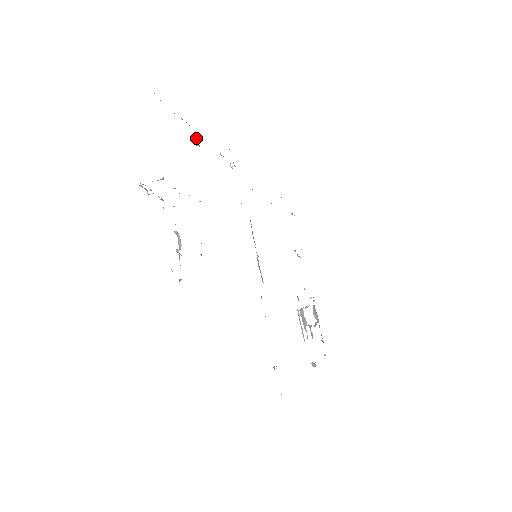
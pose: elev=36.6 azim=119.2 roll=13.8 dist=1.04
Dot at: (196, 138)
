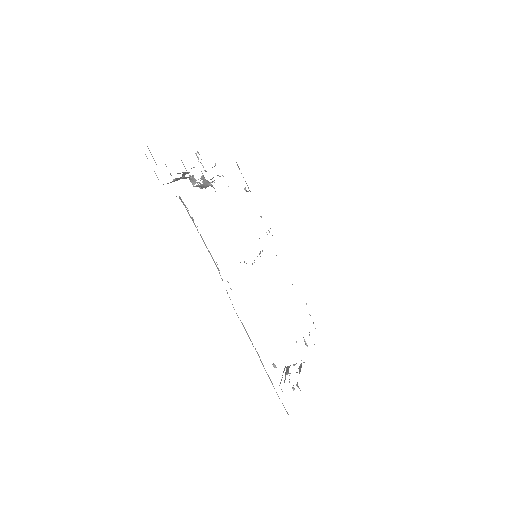
Dot at: occluded
